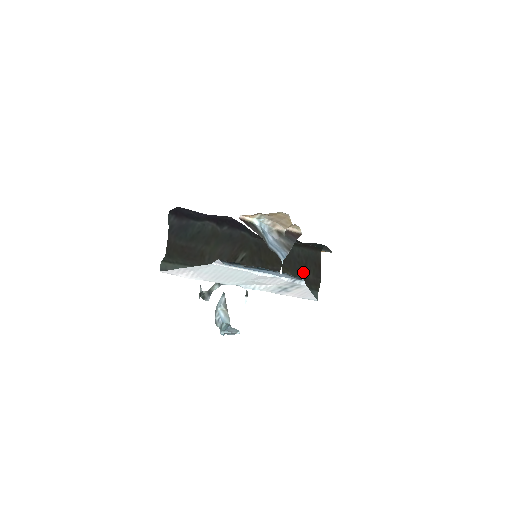
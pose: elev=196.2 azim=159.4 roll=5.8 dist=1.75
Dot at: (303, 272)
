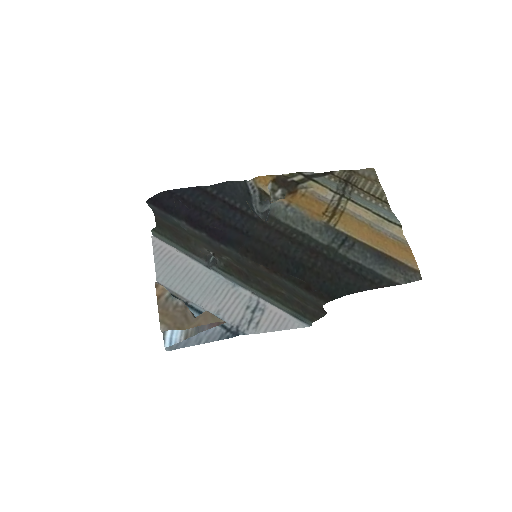
Dot at: (301, 300)
